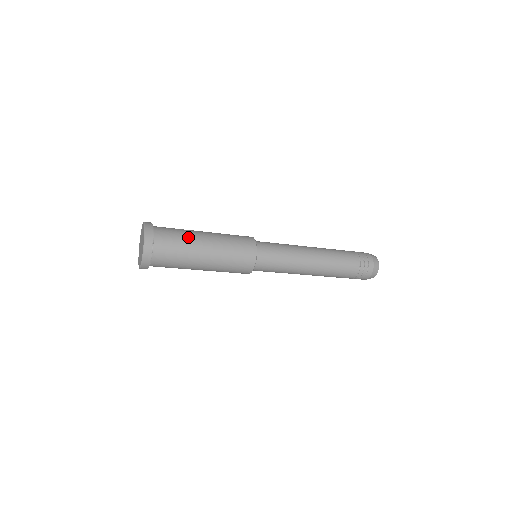
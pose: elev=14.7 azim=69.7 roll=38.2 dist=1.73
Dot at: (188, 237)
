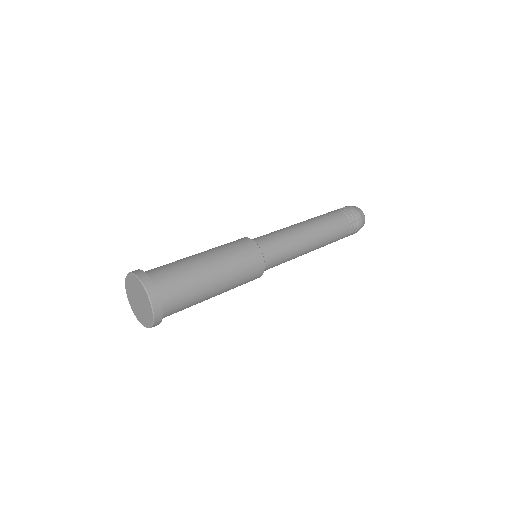
Dot at: (198, 290)
